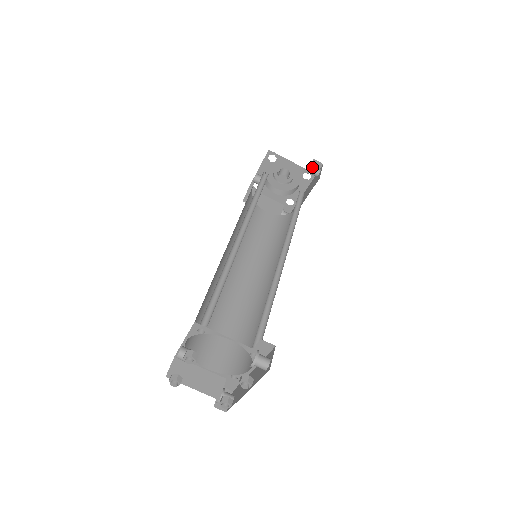
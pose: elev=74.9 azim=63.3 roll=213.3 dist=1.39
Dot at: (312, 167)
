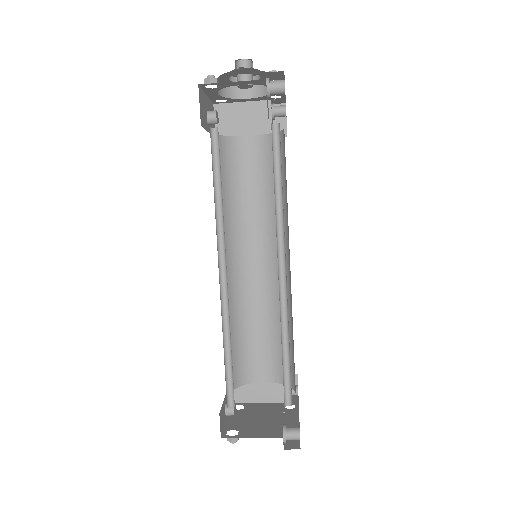
Dot at: (269, 89)
